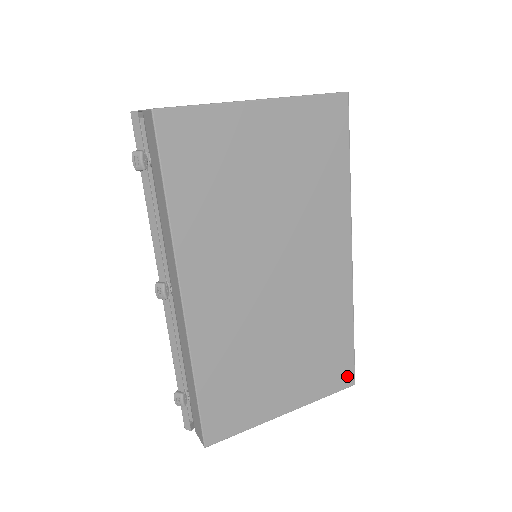
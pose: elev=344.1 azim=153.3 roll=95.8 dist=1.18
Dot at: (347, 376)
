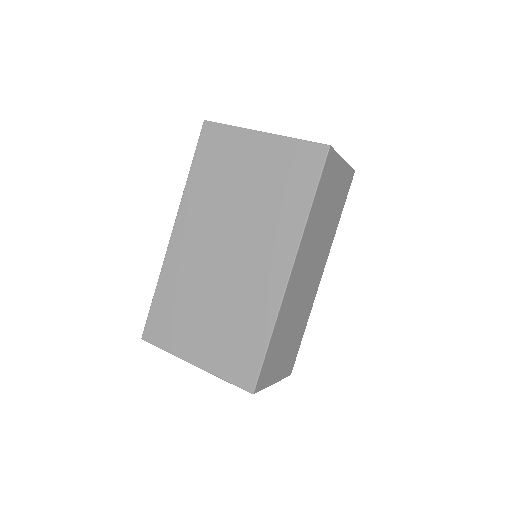
Dot at: (249, 379)
